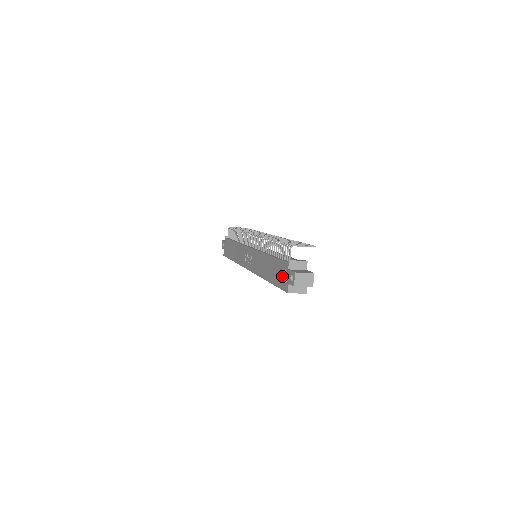
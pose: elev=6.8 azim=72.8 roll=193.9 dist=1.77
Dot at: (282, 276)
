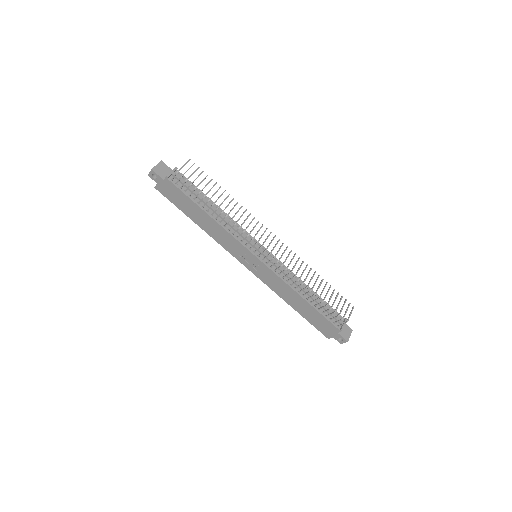
Dot at: (325, 328)
